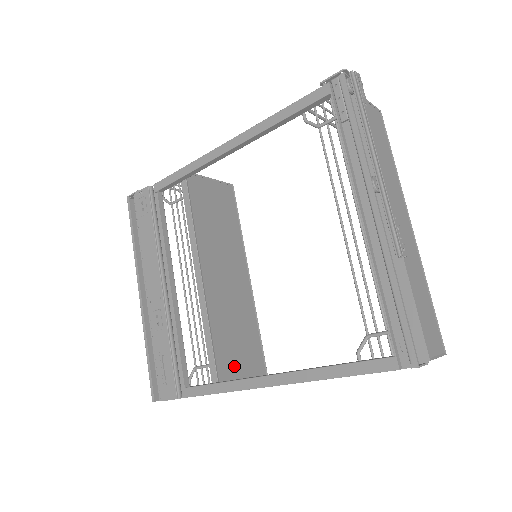
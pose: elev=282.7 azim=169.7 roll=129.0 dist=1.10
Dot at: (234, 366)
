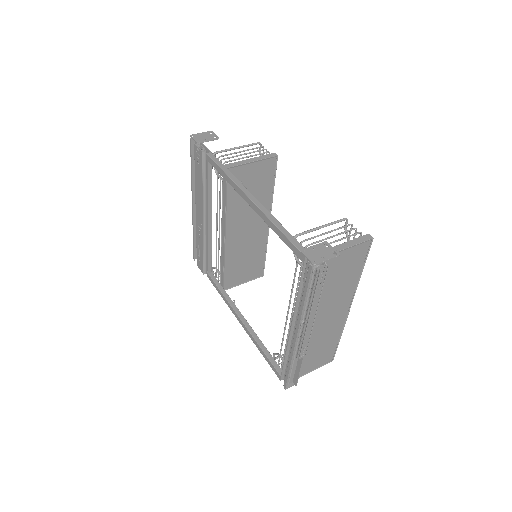
Dot at: (238, 276)
